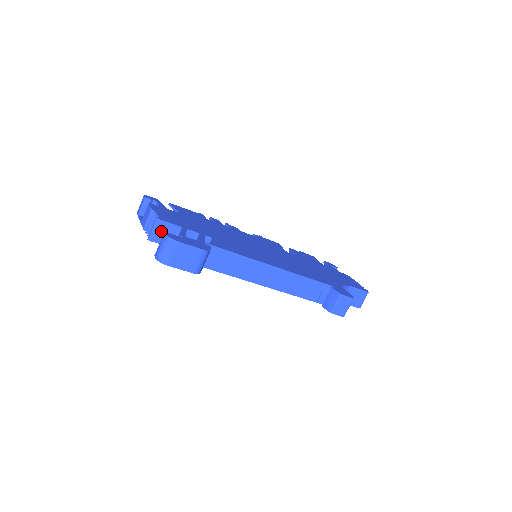
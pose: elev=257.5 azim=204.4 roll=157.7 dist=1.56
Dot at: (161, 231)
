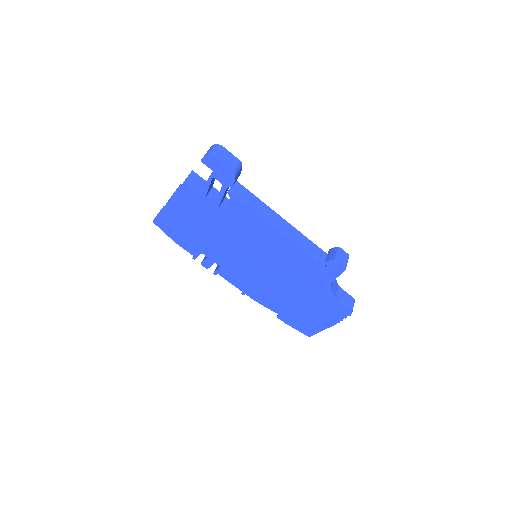
Dot at: (194, 180)
